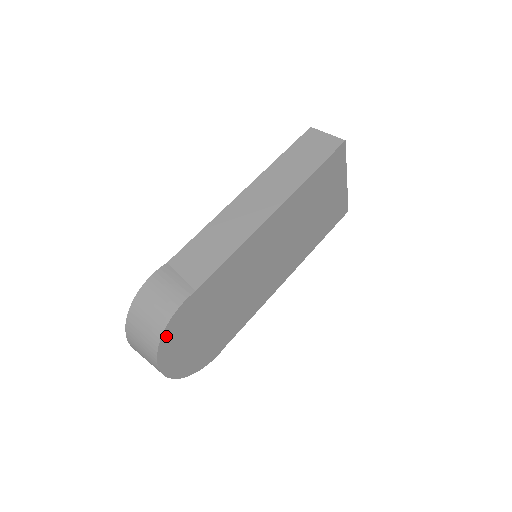
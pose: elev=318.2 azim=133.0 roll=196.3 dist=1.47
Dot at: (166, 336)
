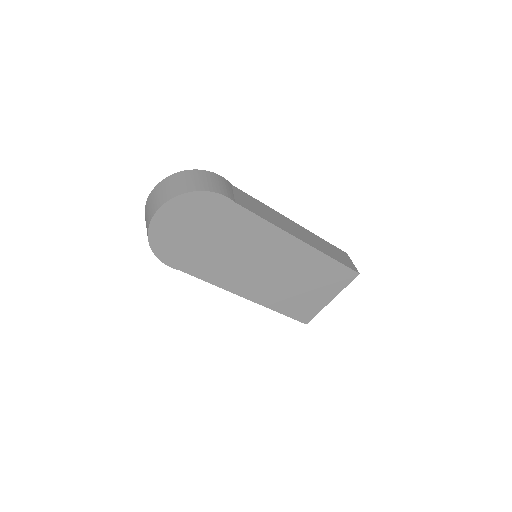
Dot at: (194, 196)
